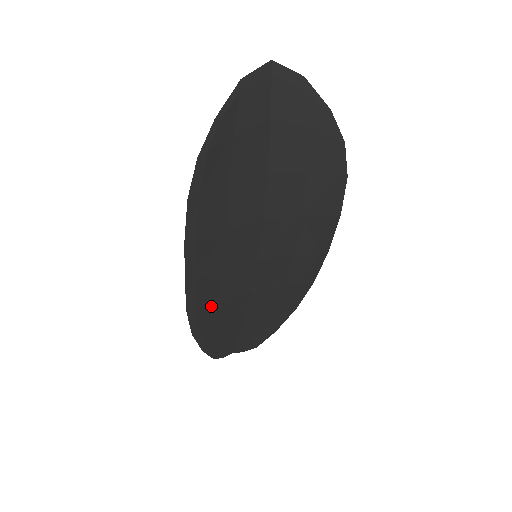
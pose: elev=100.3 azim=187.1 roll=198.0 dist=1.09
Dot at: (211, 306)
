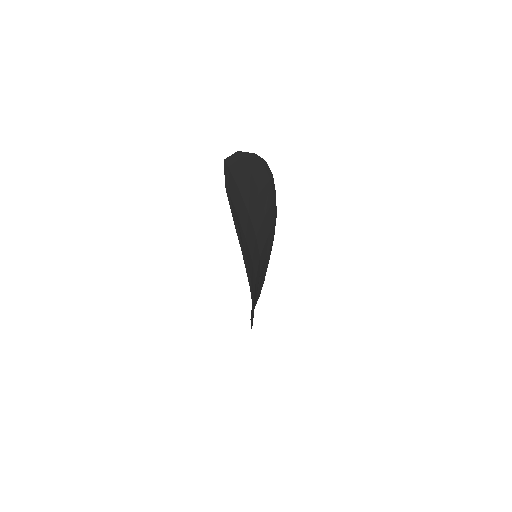
Dot at: occluded
